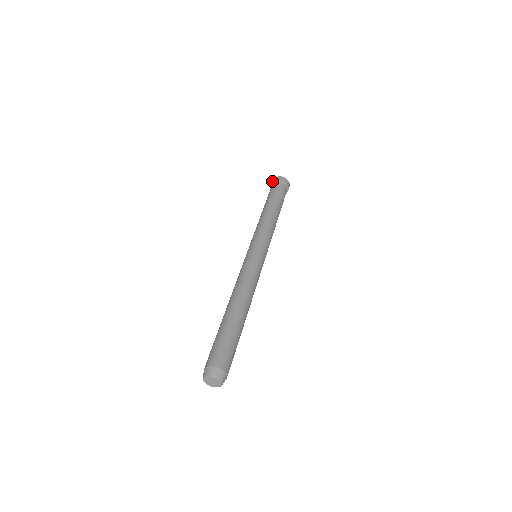
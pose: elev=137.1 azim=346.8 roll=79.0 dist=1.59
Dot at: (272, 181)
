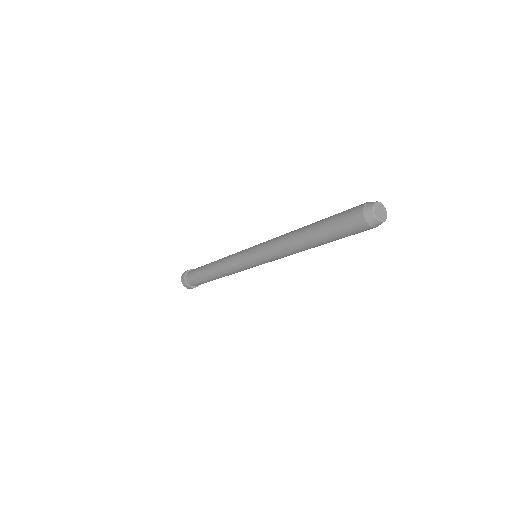
Dot at: (183, 276)
